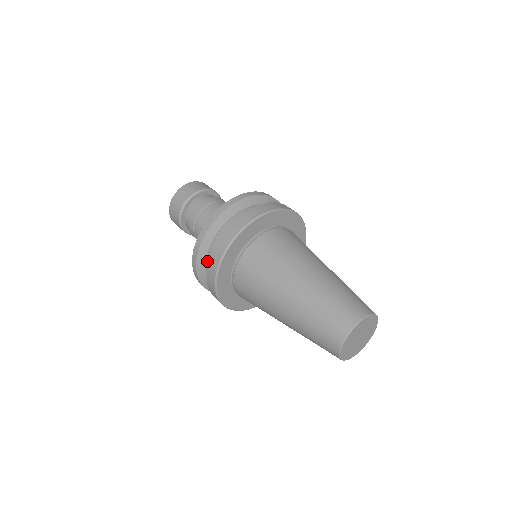
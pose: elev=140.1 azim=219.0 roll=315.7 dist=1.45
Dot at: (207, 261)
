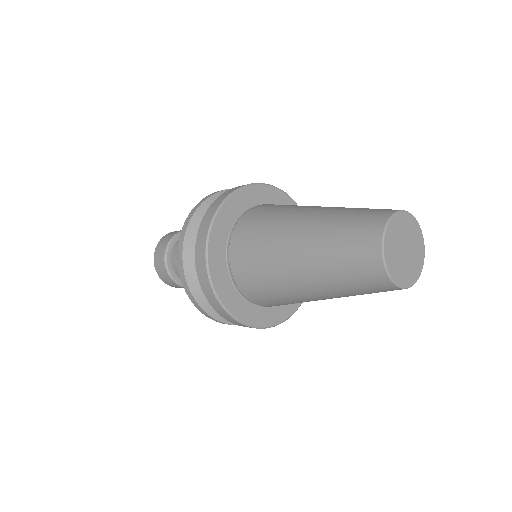
Dot at: occluded
